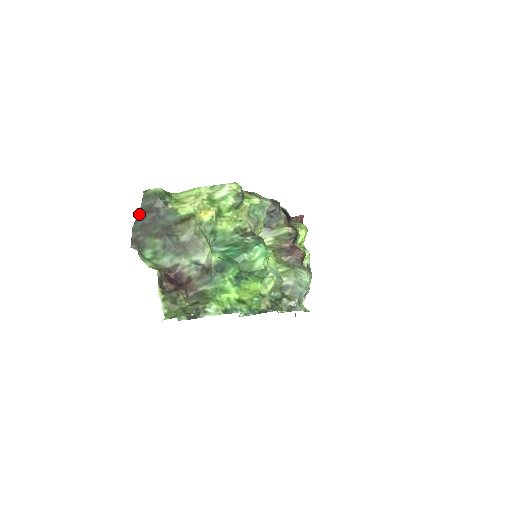
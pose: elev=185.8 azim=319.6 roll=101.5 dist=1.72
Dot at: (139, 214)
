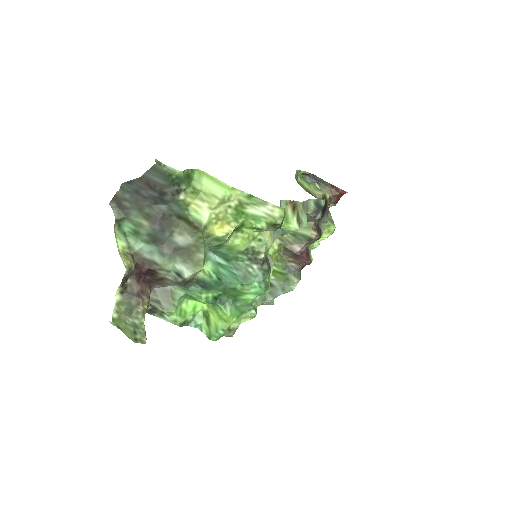
Dot at: (137, 179)
